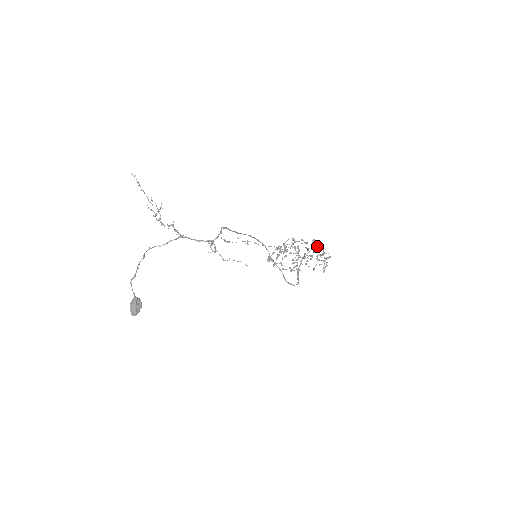
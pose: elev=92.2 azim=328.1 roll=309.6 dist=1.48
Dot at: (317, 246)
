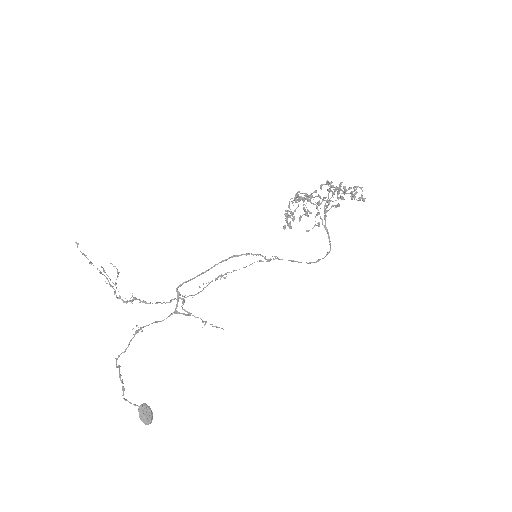
Dot at: (330, 190)
